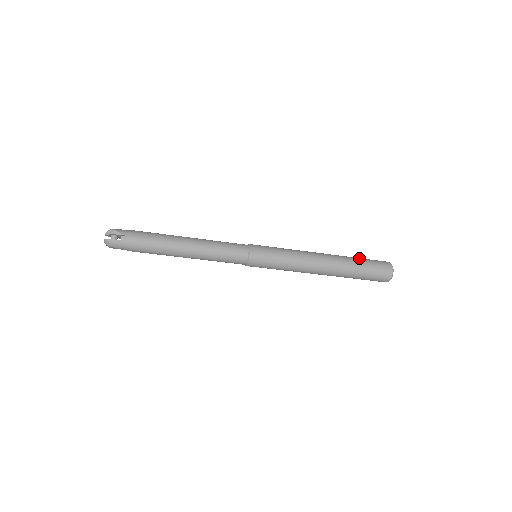
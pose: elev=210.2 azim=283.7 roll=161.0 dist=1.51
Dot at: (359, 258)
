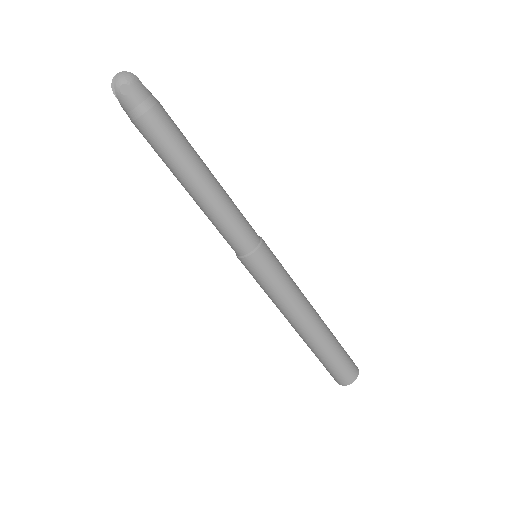
Dot at: occluded
